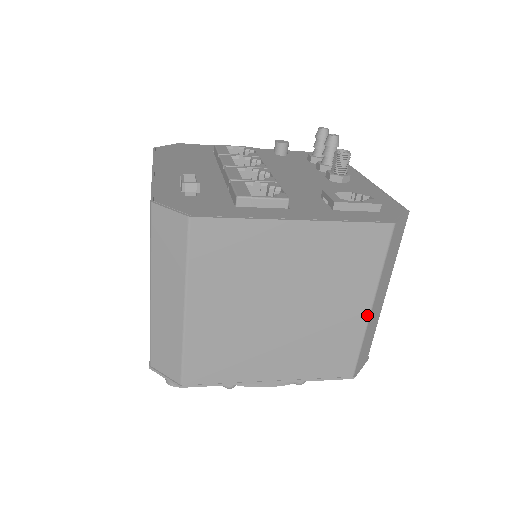
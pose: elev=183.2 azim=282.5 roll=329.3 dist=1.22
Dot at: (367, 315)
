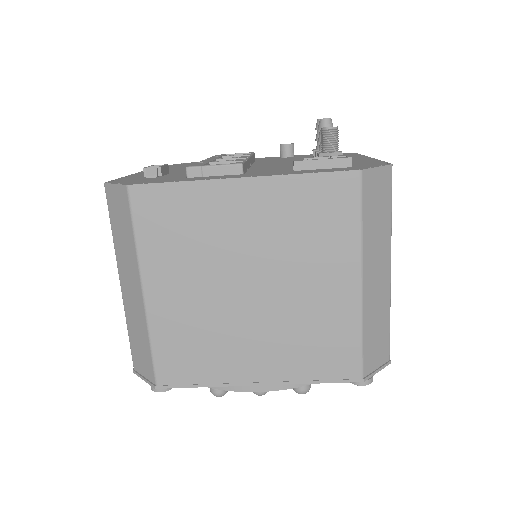
Dot at: (358, 293)
